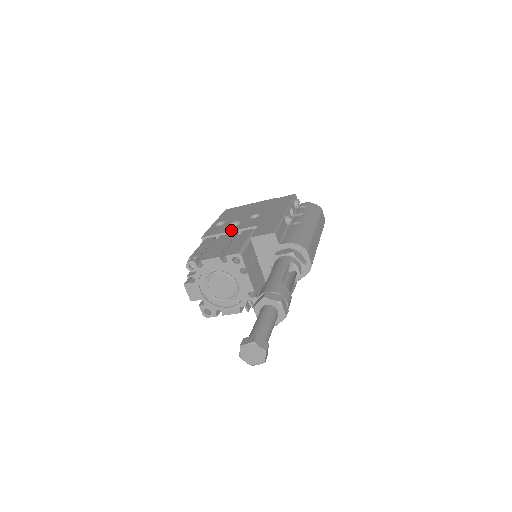
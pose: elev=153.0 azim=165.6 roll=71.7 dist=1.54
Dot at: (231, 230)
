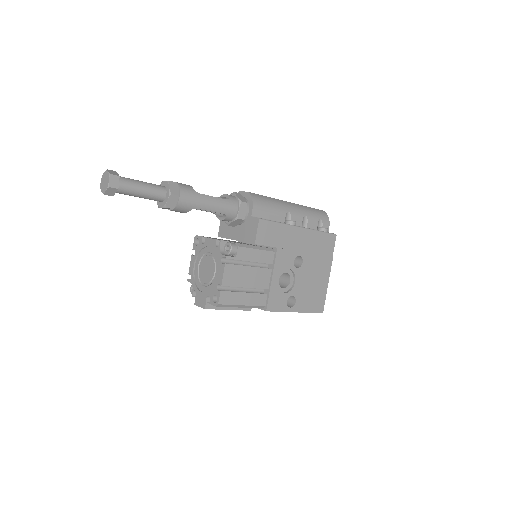
Dot at: occluded
